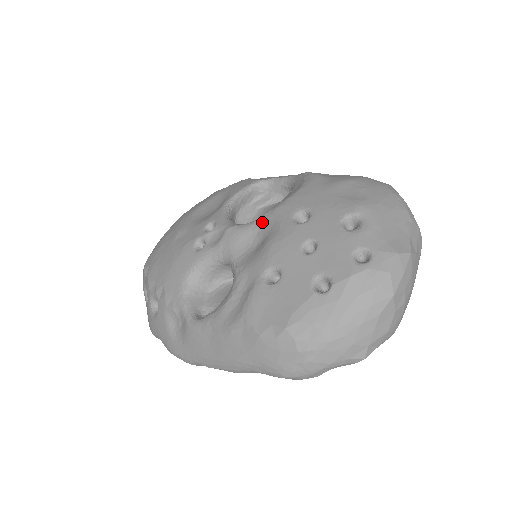
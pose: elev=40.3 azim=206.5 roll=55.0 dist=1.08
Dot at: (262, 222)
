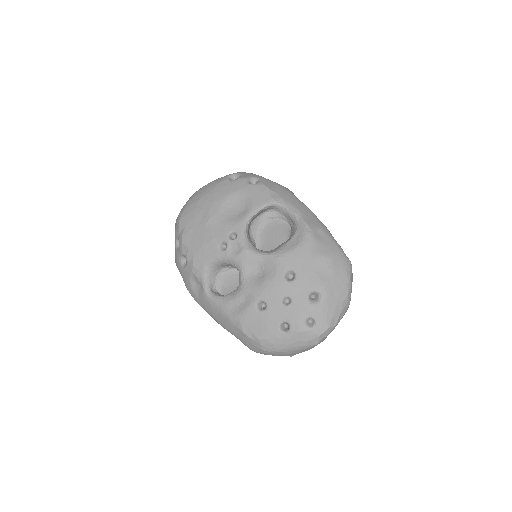
Dot at: (266, 260)
